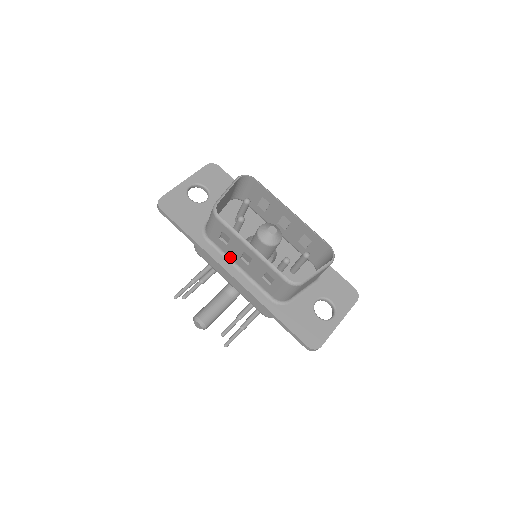
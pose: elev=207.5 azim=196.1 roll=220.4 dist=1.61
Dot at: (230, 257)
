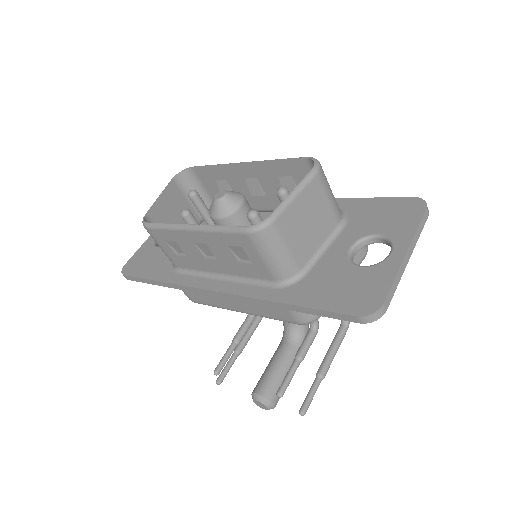
Dot at: (205, 271)
